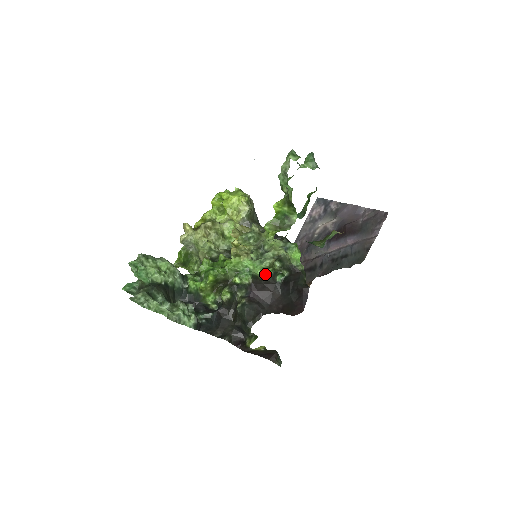
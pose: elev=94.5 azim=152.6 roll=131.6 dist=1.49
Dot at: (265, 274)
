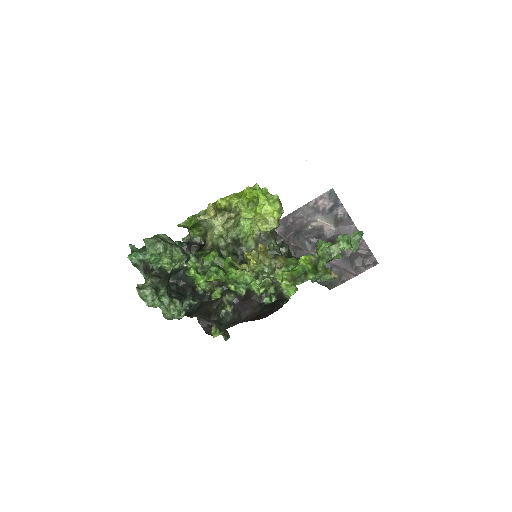
Dot at: (257, 289)
